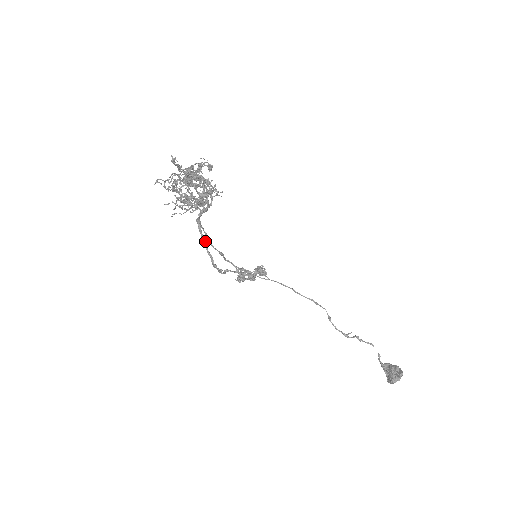
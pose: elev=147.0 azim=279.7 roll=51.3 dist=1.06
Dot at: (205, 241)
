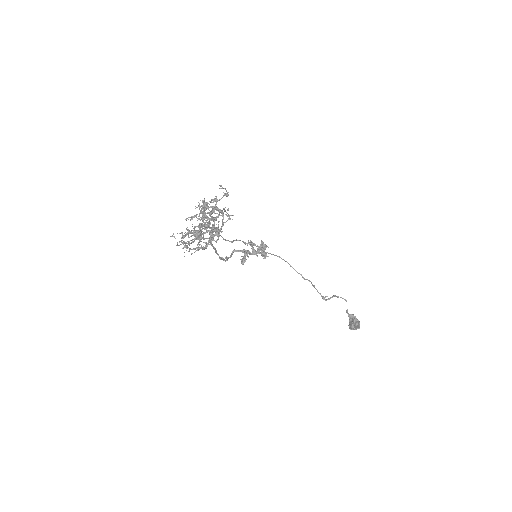
Dot at: (214, 249)
